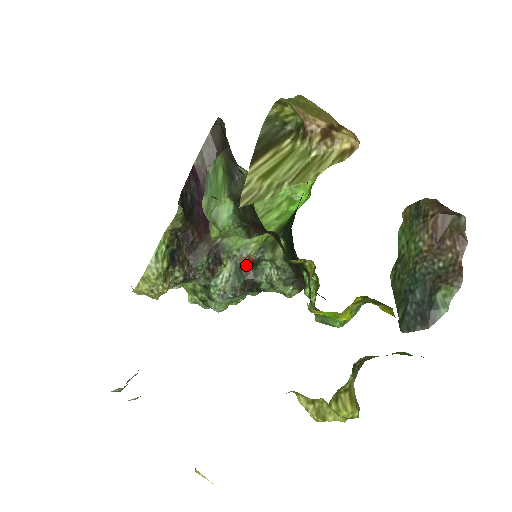
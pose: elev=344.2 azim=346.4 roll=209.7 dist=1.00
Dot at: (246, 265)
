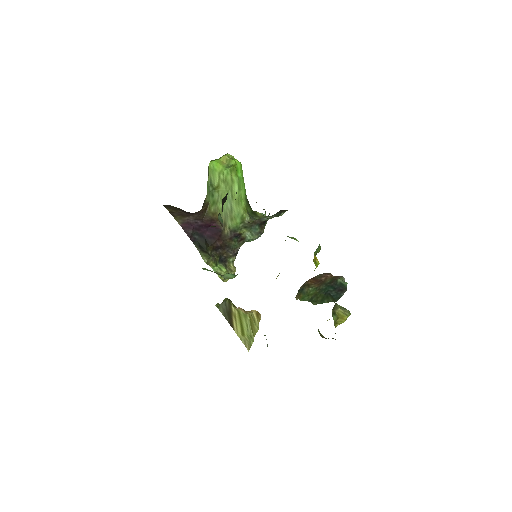
Dot at: (251, 222)
